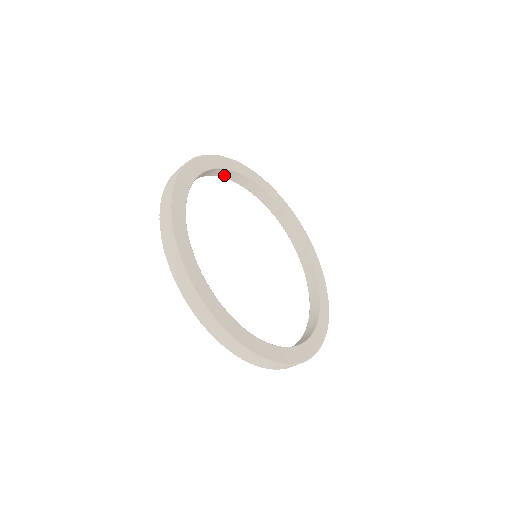
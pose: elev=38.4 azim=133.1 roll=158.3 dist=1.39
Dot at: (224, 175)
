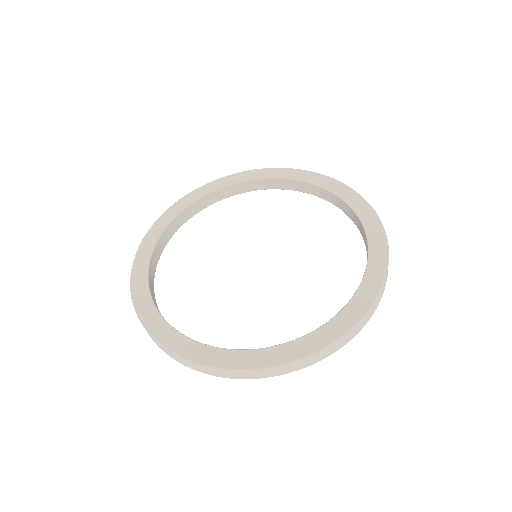
Dot at: (241, 190)
